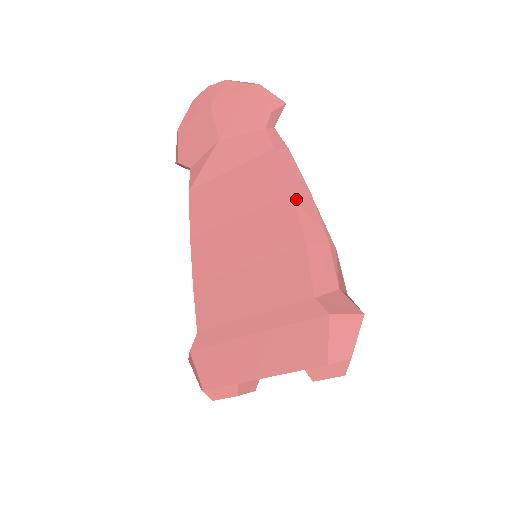
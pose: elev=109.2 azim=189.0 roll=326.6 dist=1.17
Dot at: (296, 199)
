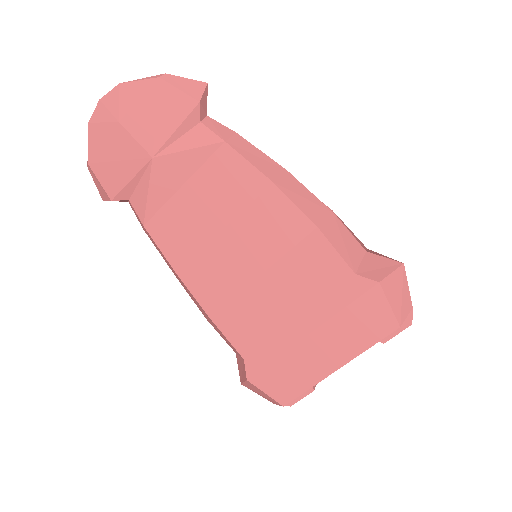
Dot at: (280, 185)
